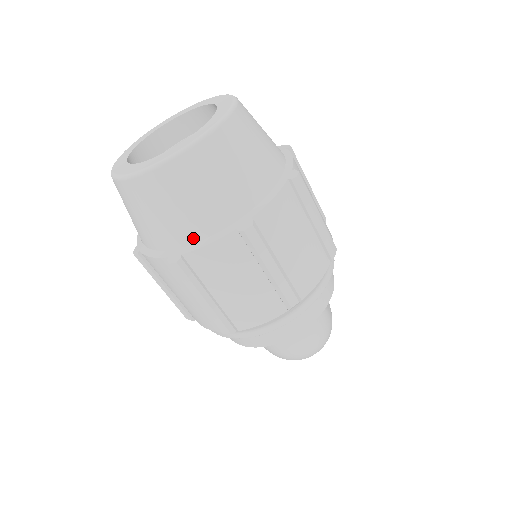
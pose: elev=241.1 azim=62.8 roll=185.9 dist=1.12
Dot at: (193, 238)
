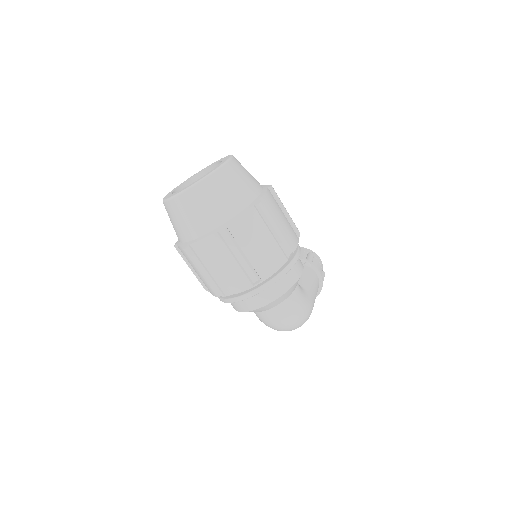
Dot at: (196, 235)
